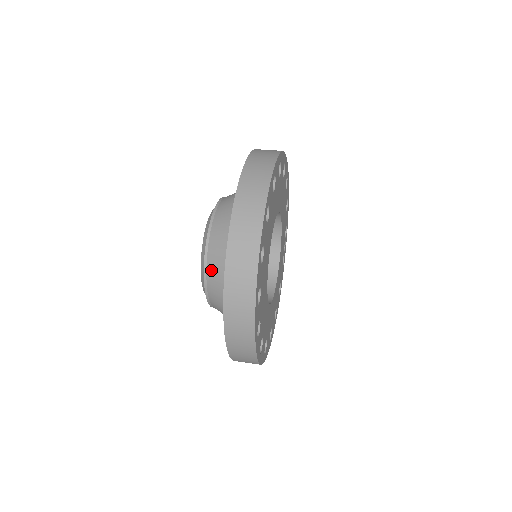
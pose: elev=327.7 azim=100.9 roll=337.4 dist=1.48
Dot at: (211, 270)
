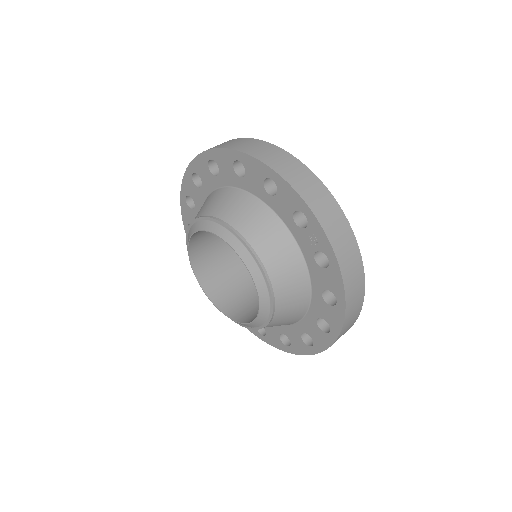
Dot at: (273, 267)
